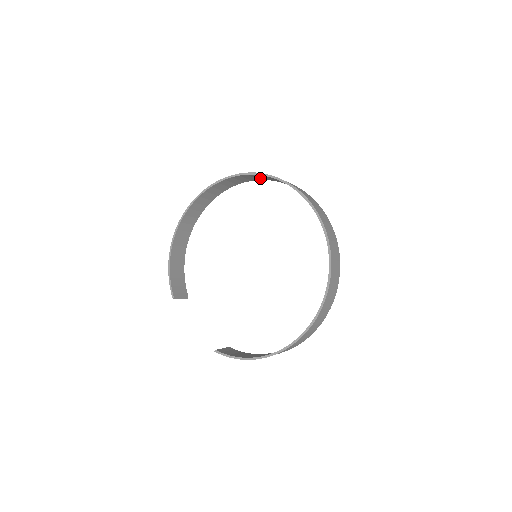
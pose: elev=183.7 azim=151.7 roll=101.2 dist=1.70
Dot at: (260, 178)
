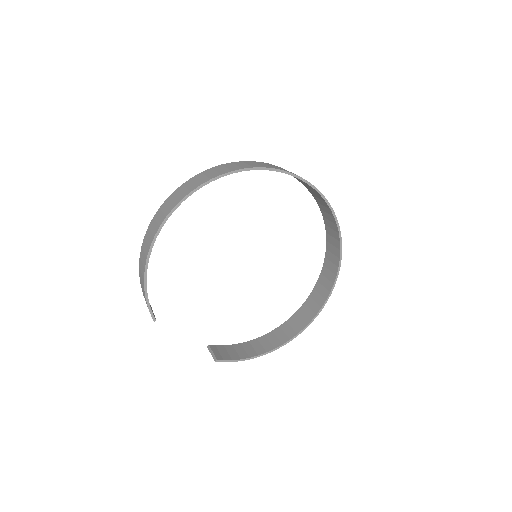
Dot at: occluded
